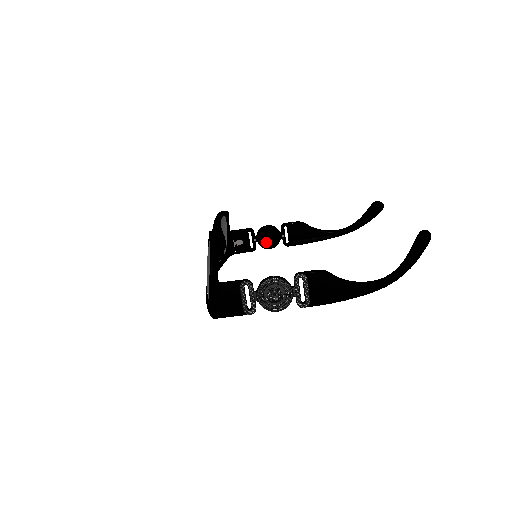
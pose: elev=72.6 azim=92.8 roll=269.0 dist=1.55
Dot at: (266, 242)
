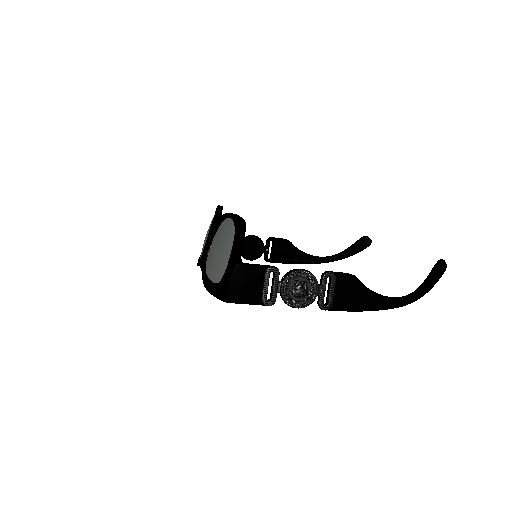
Dot at: (248, 252)
